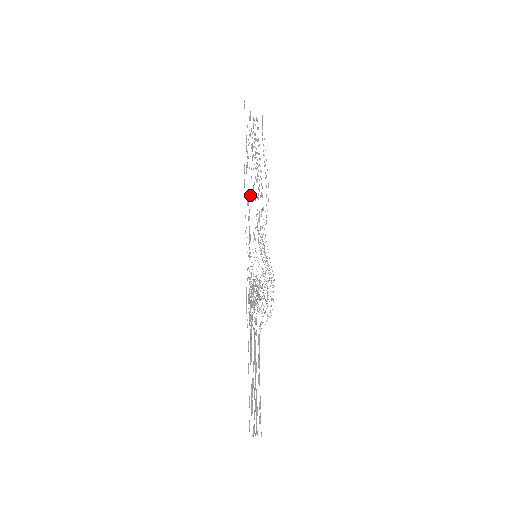
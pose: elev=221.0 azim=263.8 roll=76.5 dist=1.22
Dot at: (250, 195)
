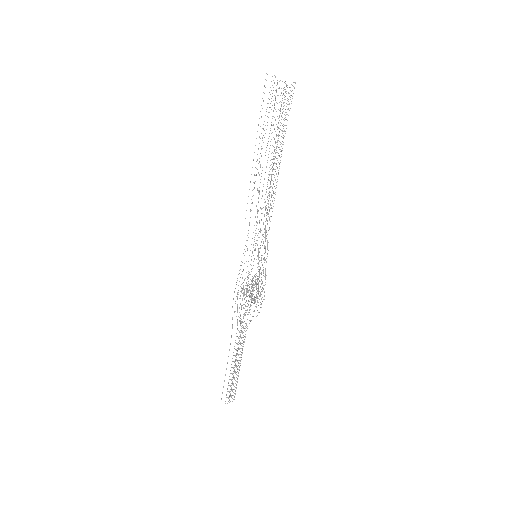
Dot at: occluded
